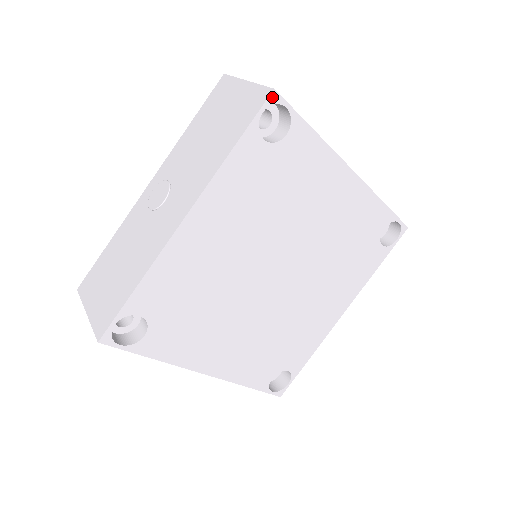
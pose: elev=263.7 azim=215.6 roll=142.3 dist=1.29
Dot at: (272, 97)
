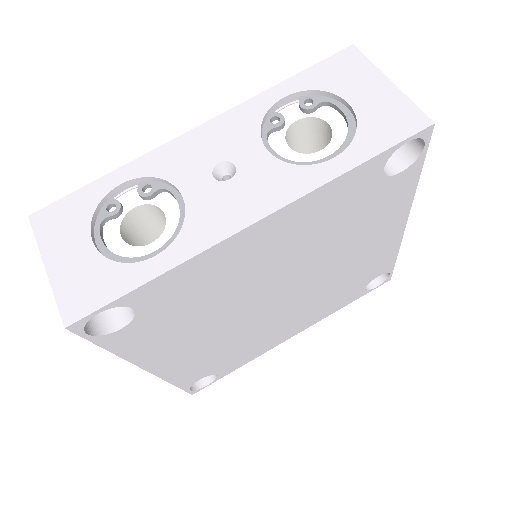
Dot at: (74, 328)
